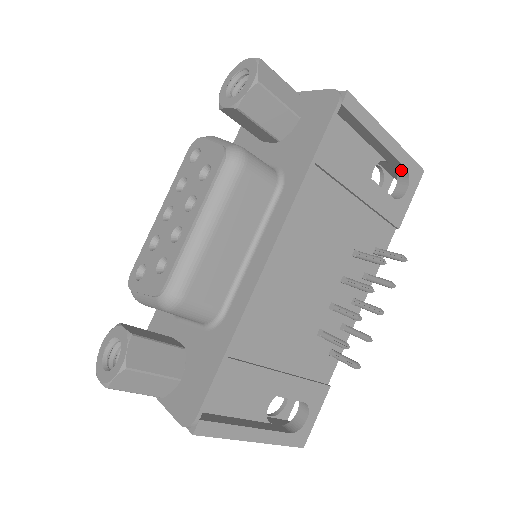
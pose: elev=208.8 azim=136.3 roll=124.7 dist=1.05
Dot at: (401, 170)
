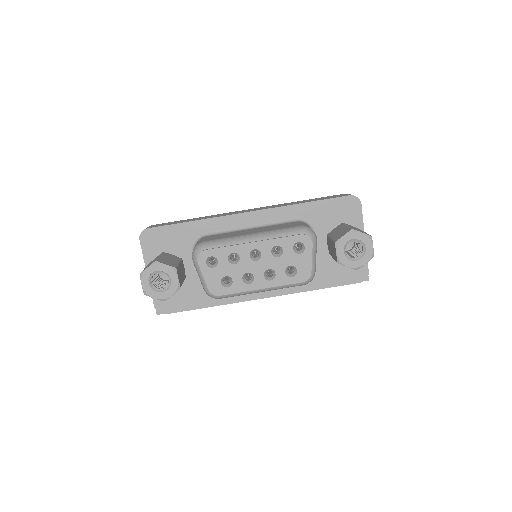
Dot at: occluded
